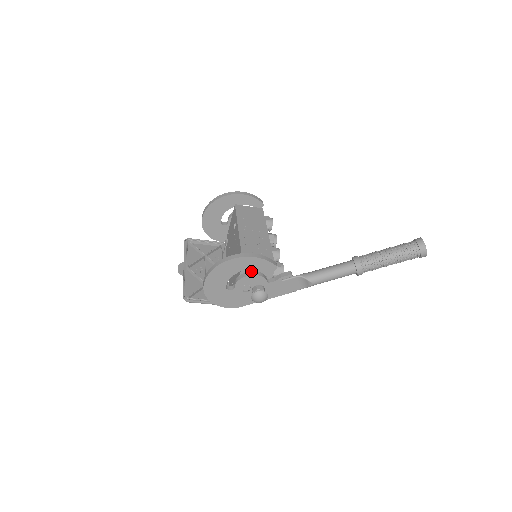
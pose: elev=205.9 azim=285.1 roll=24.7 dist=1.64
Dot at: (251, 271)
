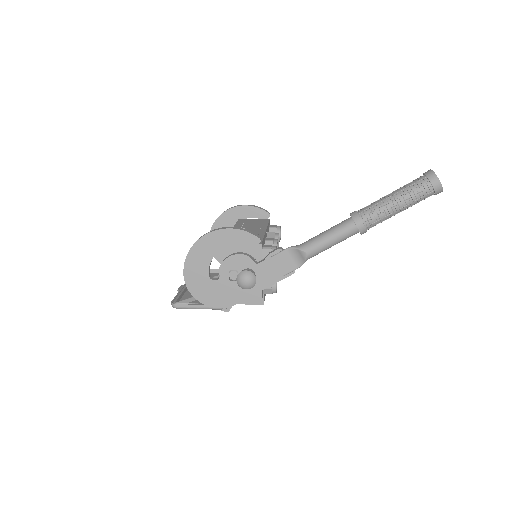
Dot at: (234, 253)
